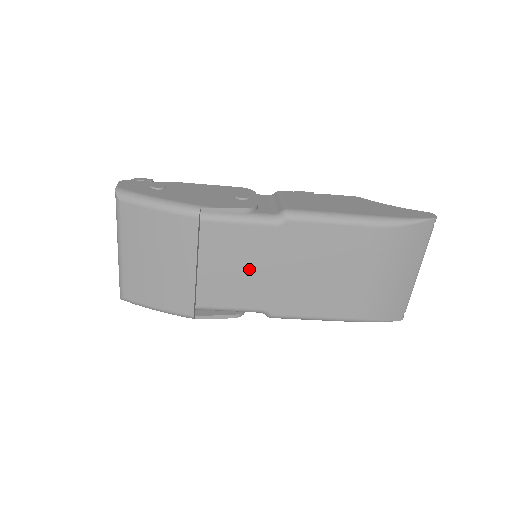
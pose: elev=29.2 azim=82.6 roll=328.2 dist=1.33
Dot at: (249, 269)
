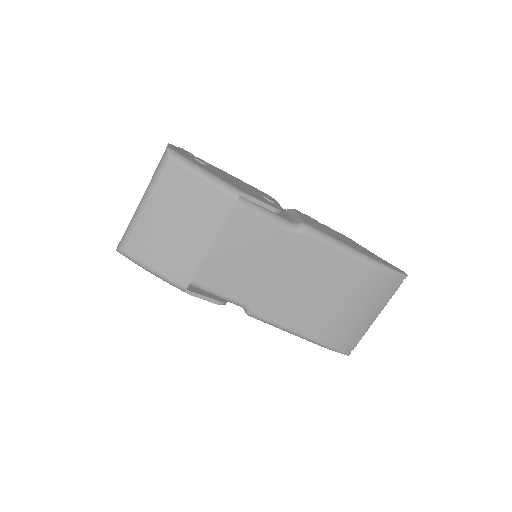
Dot at: (253, 263)
